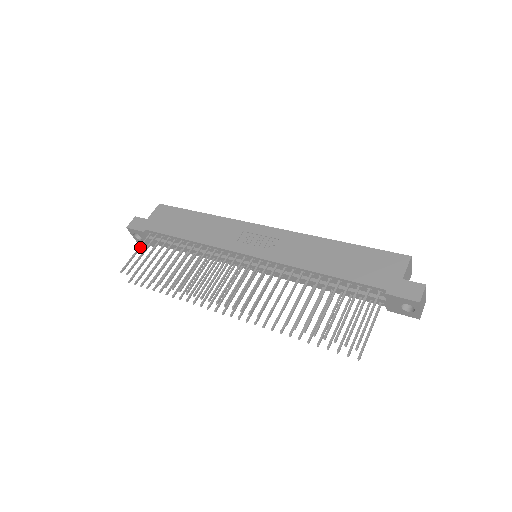
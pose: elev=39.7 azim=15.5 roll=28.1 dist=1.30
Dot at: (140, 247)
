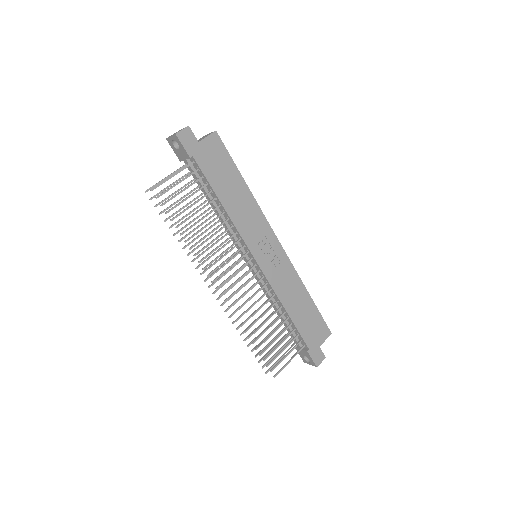
Dot at: (179, 172)
